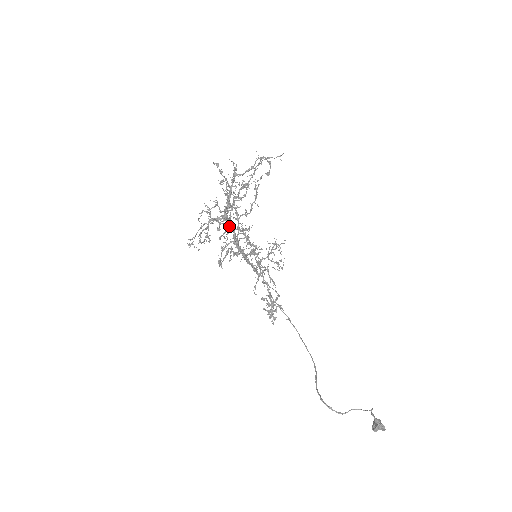
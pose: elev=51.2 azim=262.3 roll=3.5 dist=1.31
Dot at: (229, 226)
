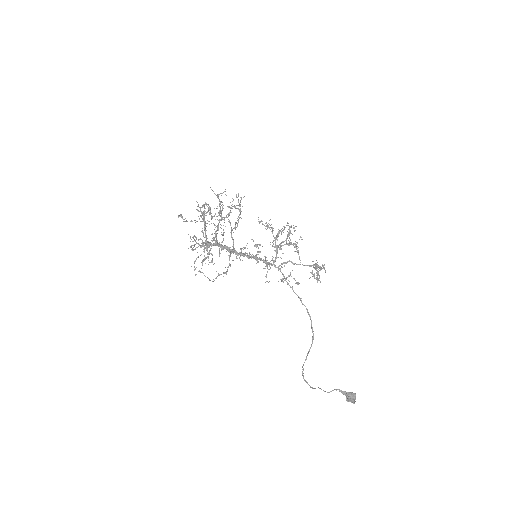
Dot at: (219, 246)
